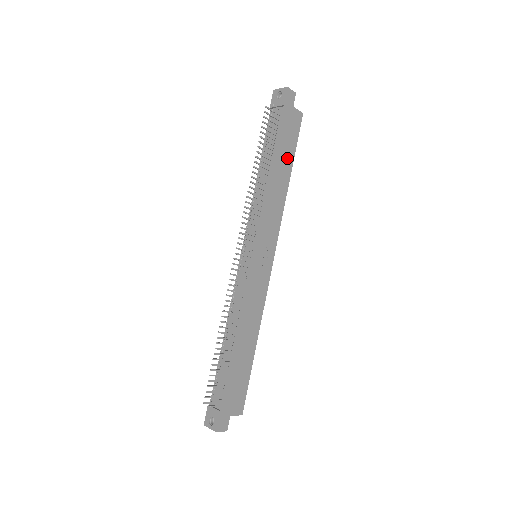
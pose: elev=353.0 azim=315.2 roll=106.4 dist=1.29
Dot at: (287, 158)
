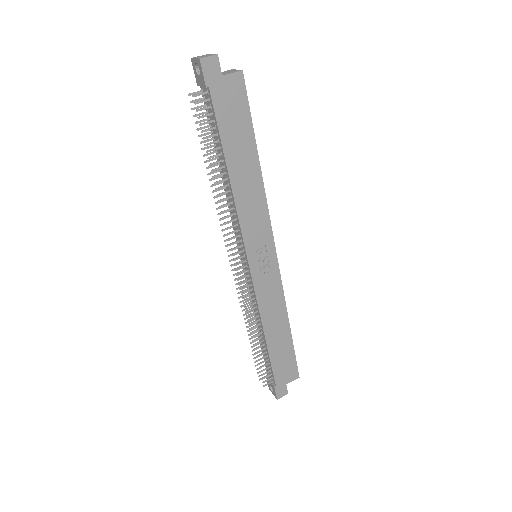
Dot at: (244, 144)
